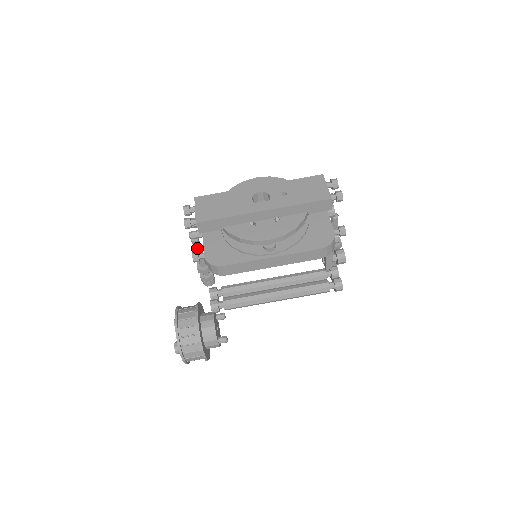
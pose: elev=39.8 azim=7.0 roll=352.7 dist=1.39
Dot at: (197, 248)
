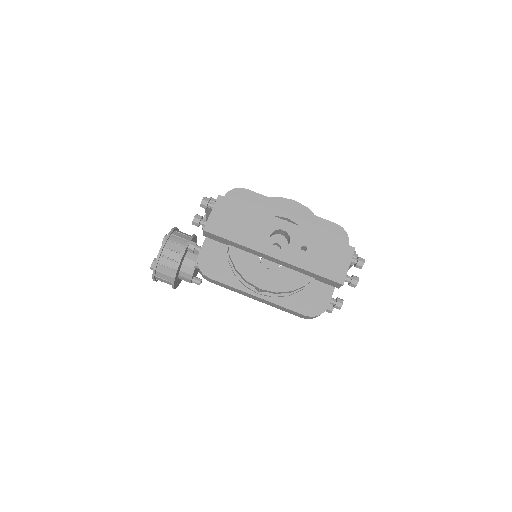
Dot at: (208, 212)
